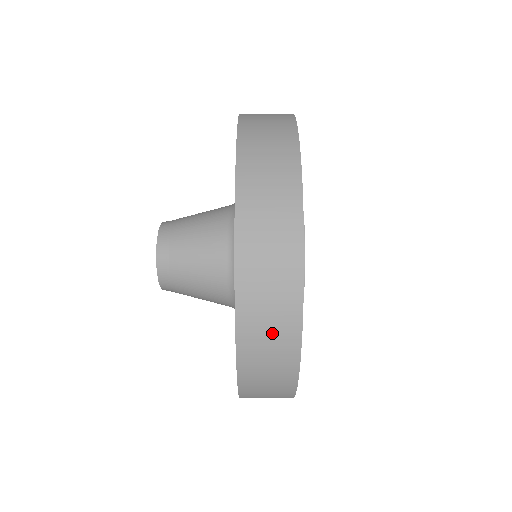
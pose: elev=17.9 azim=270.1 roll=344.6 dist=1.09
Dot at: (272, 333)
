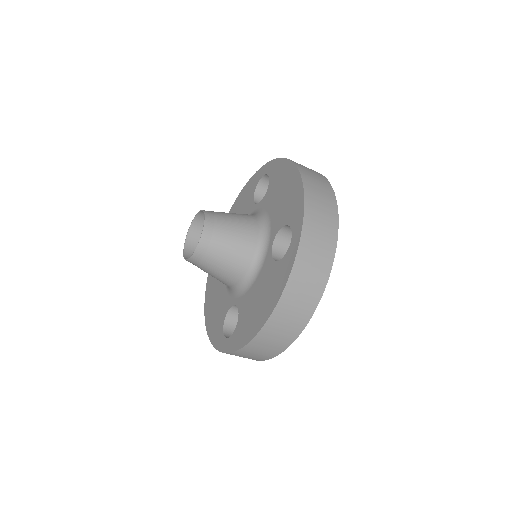
Dot at: (303, 299)
